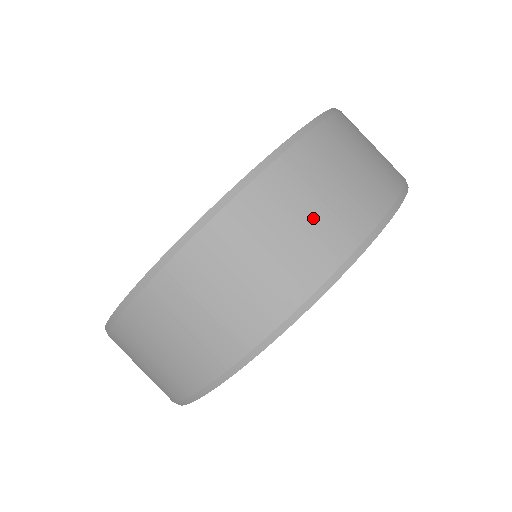
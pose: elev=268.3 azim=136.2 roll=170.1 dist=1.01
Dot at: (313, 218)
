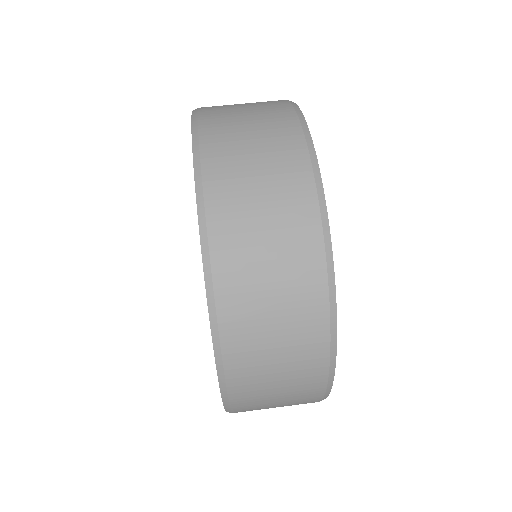
Dot at: (278, 286)
